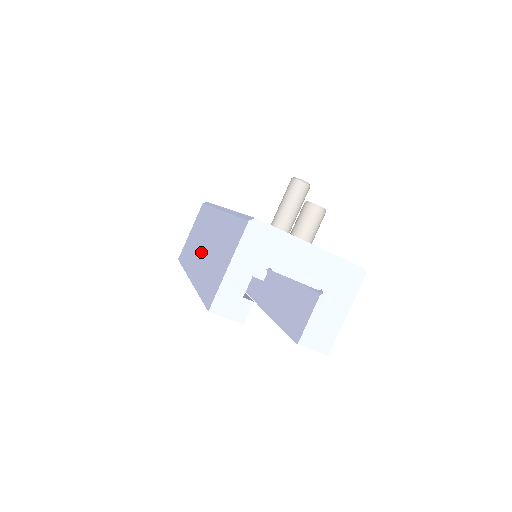
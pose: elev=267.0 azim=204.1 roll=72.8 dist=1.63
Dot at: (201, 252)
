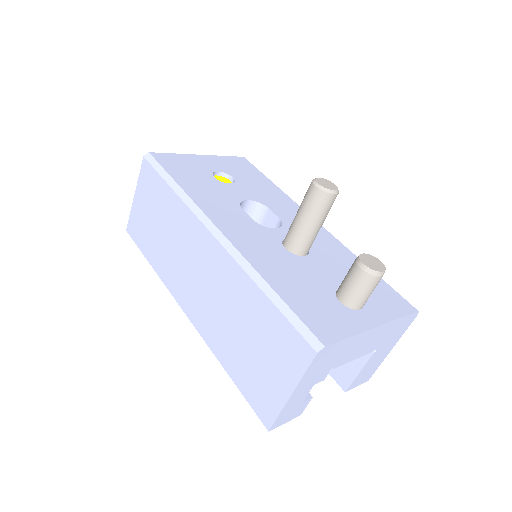
Dot at: (195, 285)
